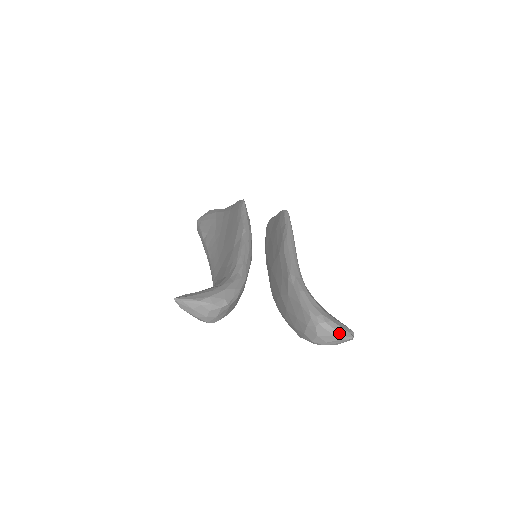
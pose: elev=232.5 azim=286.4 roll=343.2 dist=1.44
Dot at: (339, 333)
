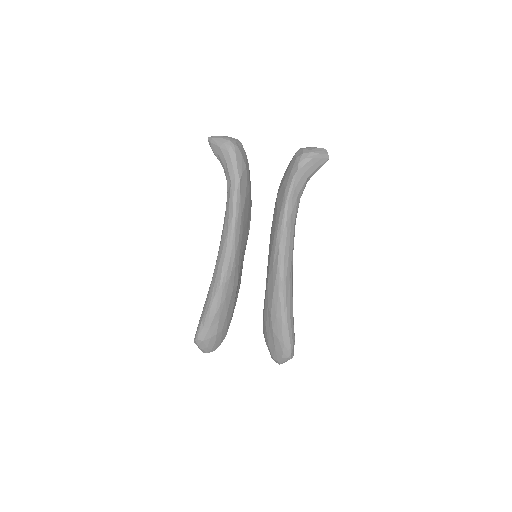
Dot at: occluded
